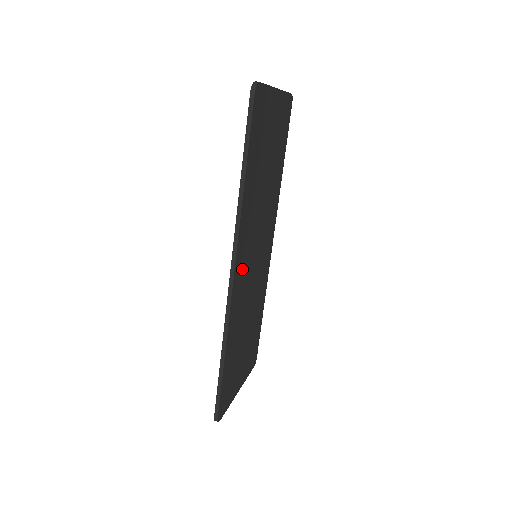
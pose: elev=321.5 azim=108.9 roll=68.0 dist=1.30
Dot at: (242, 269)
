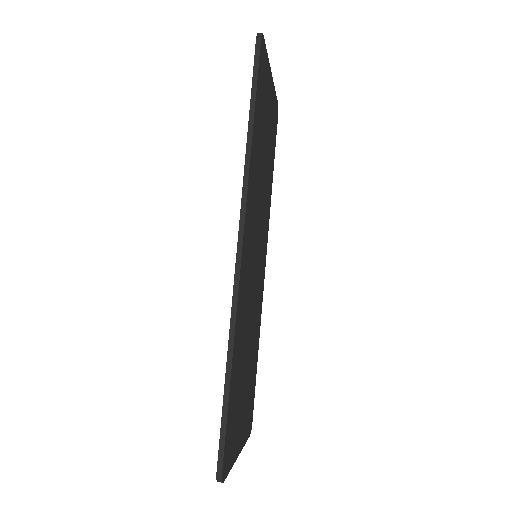
Dot at: (247, 252)
